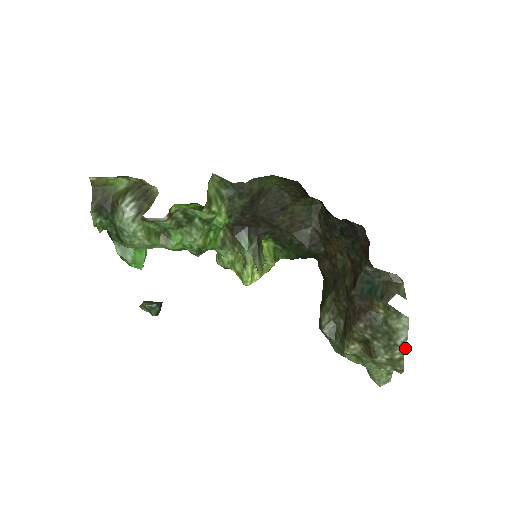
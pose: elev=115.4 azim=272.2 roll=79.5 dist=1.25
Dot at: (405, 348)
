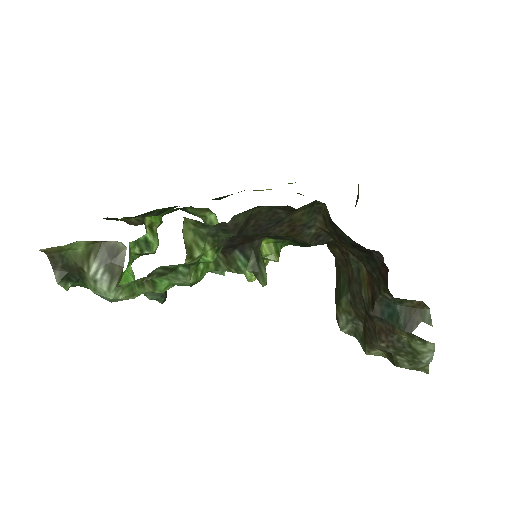
Dot at: (430, 361)
